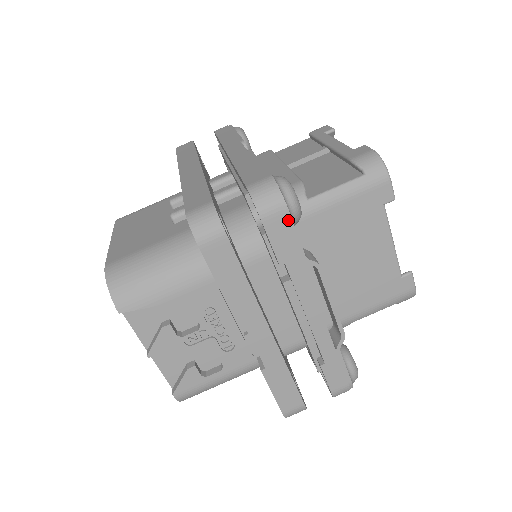
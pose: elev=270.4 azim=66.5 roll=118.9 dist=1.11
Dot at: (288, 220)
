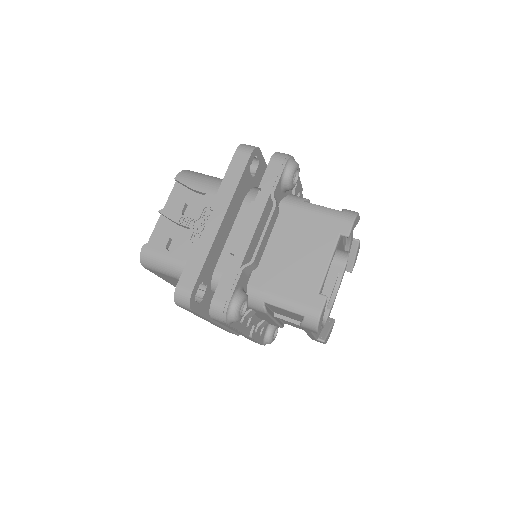
Dot at: (281, 169)
